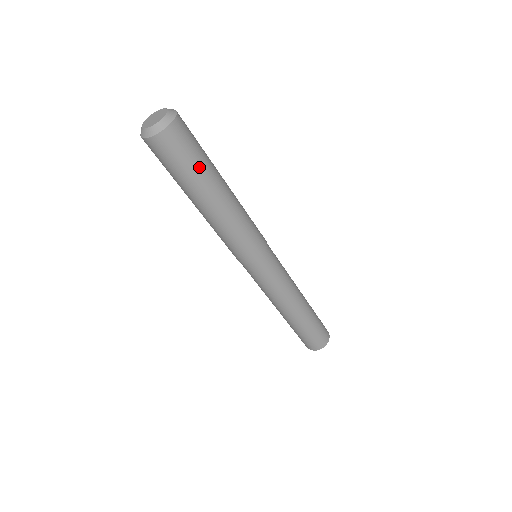
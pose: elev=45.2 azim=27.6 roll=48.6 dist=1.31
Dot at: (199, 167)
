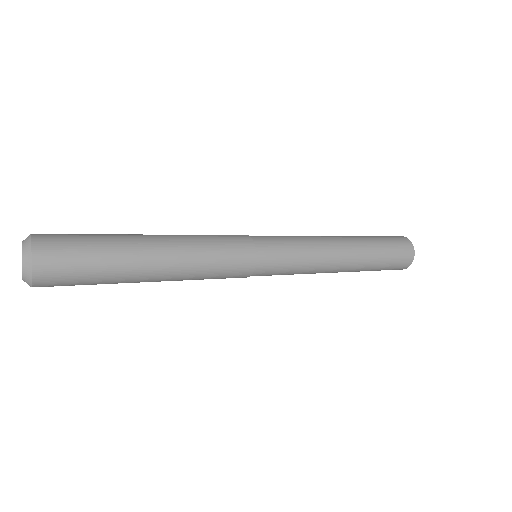
Dot at: (103, 265)
